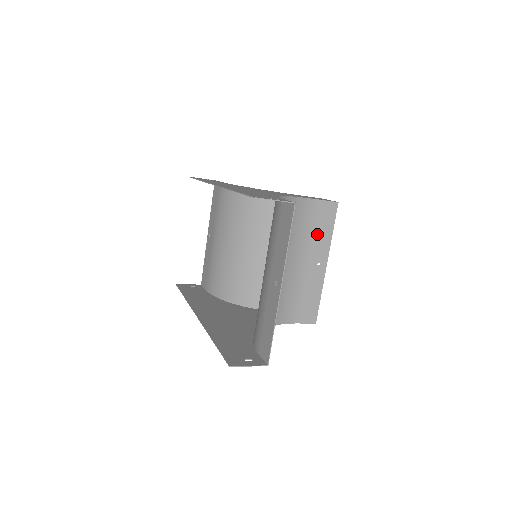
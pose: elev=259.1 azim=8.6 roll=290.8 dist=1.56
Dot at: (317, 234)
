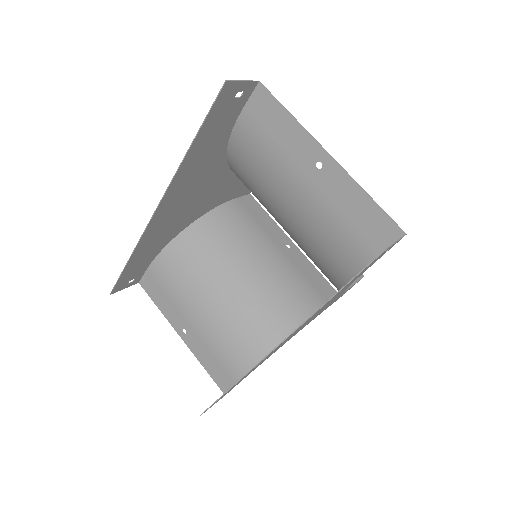
Dot at: occluded
